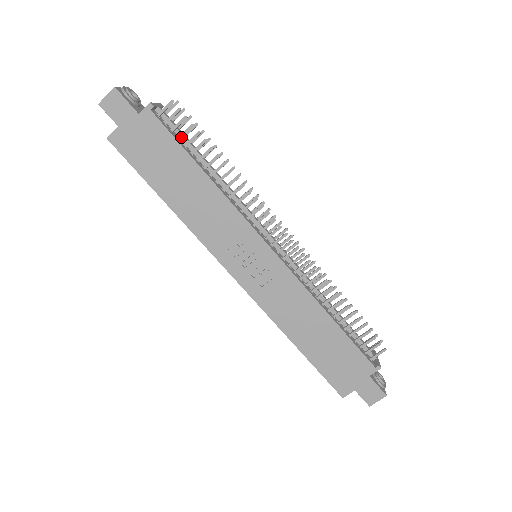
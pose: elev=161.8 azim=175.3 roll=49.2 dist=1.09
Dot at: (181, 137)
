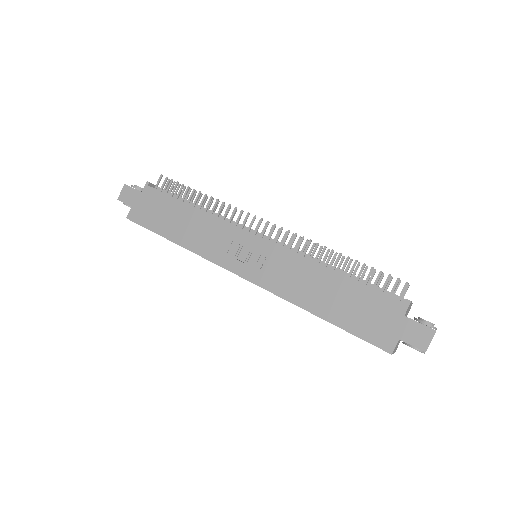
Dot at: (172, 194)
